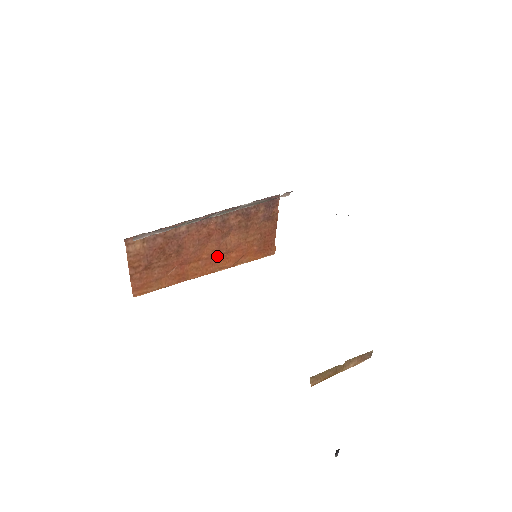
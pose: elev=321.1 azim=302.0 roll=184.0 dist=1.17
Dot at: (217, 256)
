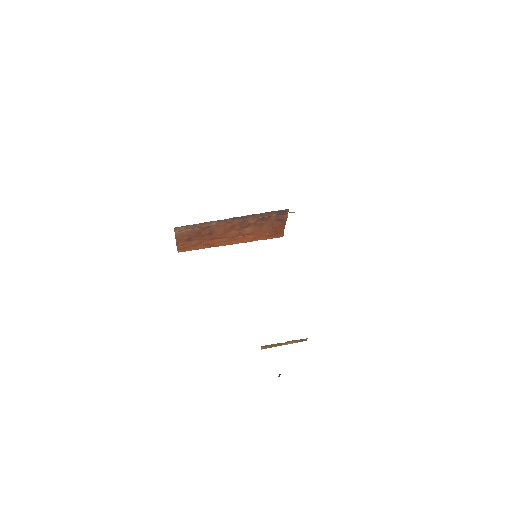
Dot at: (238, 236)
